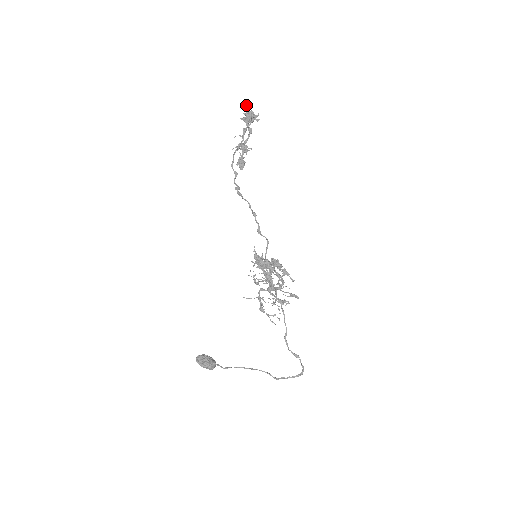
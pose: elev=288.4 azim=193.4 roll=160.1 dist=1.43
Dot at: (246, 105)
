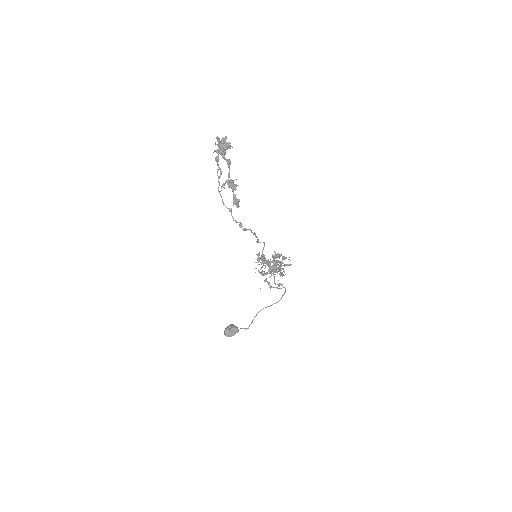
Dot at: (218, 138)
